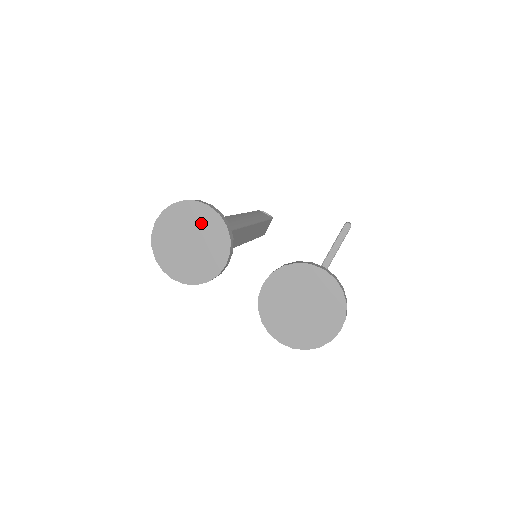
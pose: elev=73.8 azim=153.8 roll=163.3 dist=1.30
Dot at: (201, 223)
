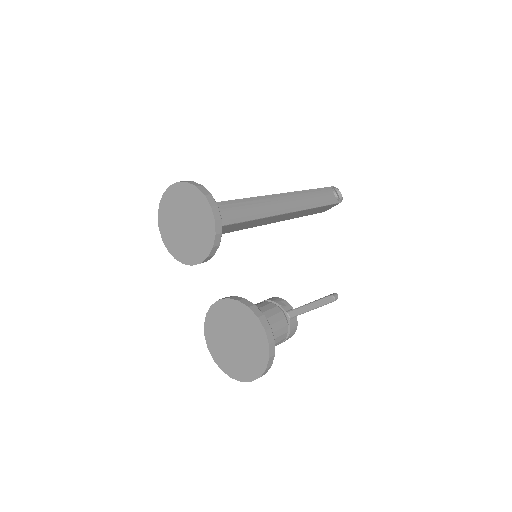
Dot at: (199, 216)
